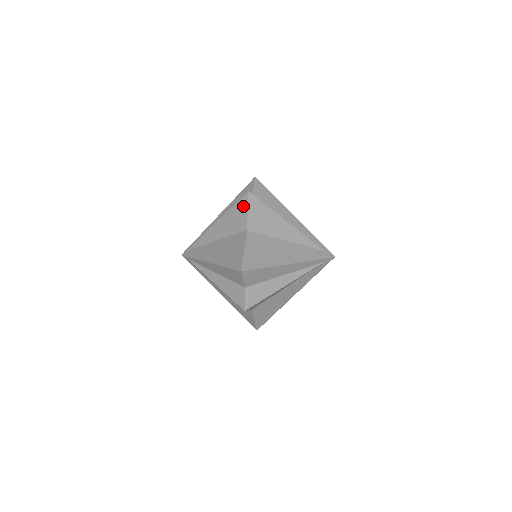
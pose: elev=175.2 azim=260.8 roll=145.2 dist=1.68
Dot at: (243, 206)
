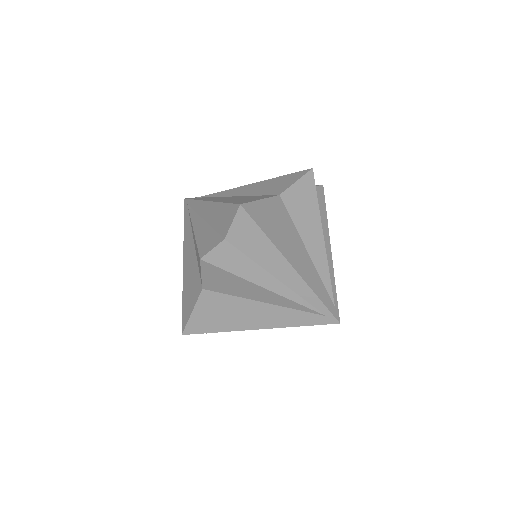
Dot at: (199, 263)
